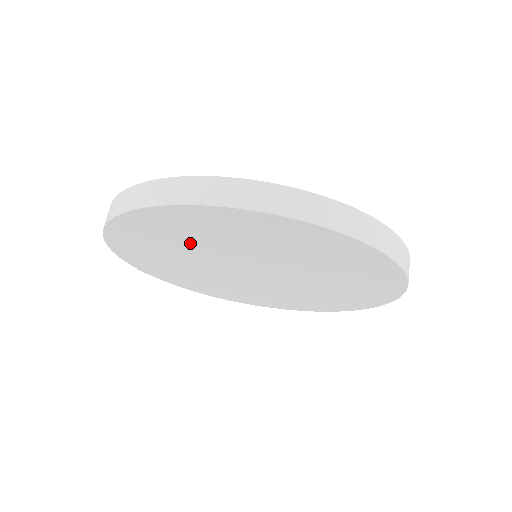
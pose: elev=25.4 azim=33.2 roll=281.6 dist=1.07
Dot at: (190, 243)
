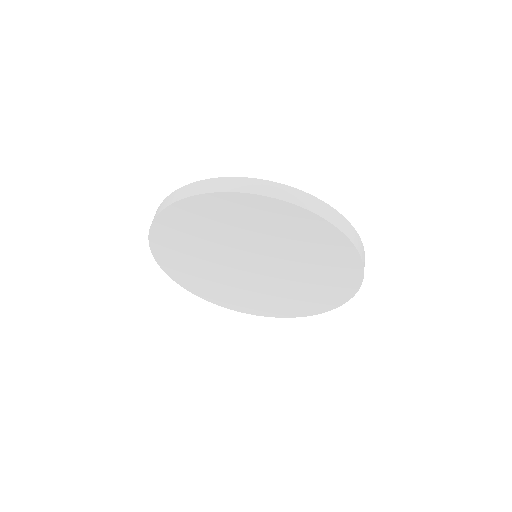
Dot at: (197, 248)
